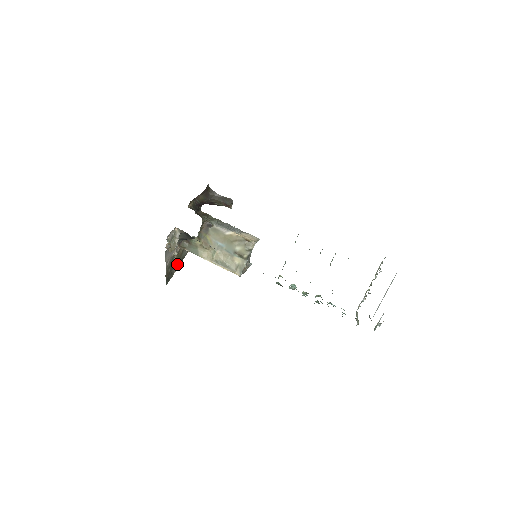
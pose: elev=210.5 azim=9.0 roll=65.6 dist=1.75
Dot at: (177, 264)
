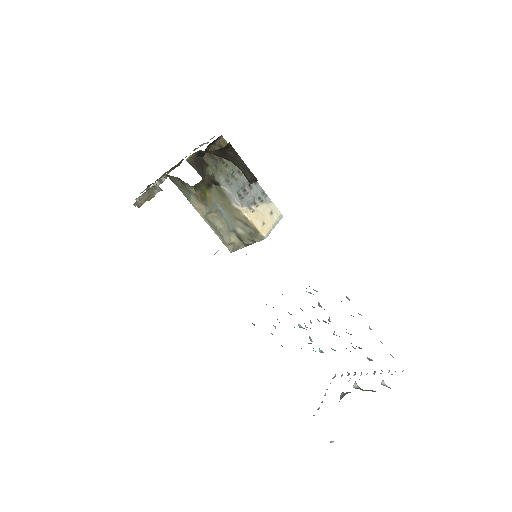
Dot at: (172, 167)
